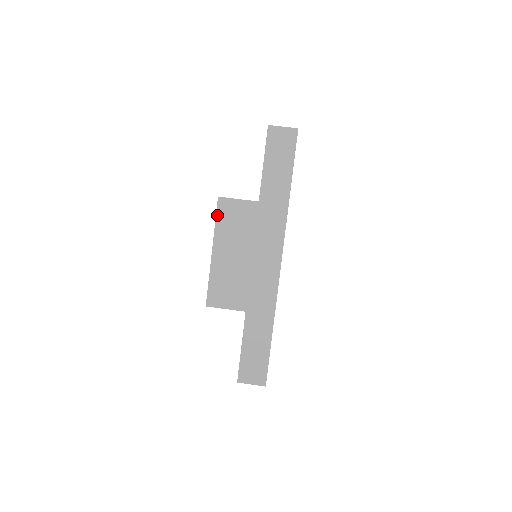
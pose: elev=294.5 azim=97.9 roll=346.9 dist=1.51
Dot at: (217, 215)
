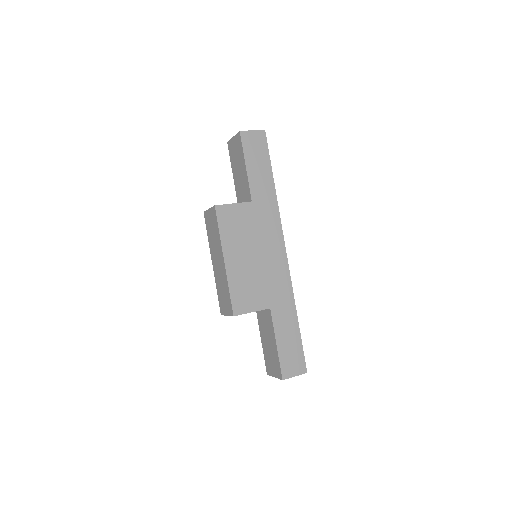
Dot at: (219, 223)
